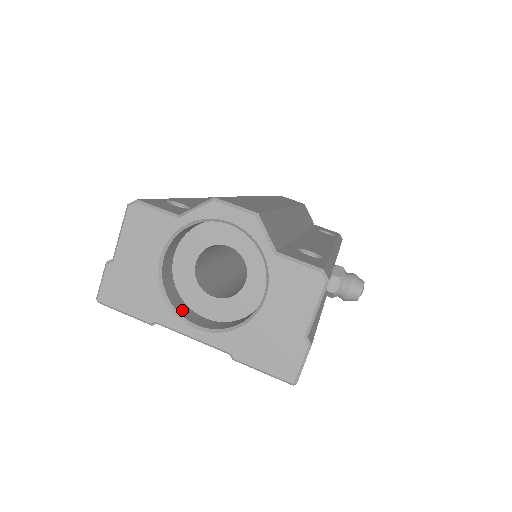
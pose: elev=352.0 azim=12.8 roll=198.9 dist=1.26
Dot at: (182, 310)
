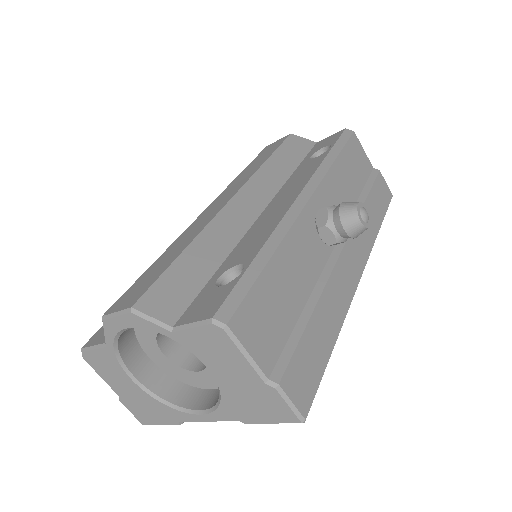
Dot at: (188, 400)
